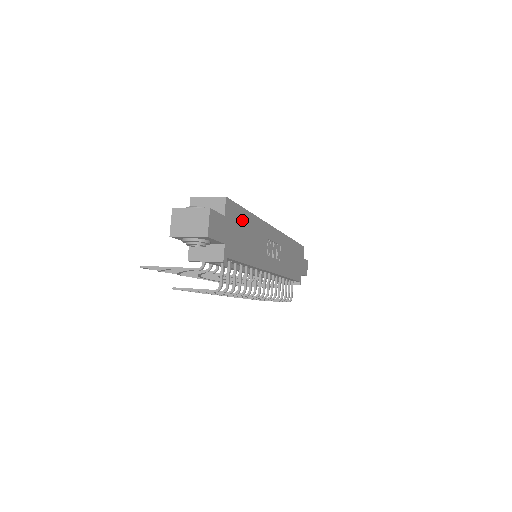
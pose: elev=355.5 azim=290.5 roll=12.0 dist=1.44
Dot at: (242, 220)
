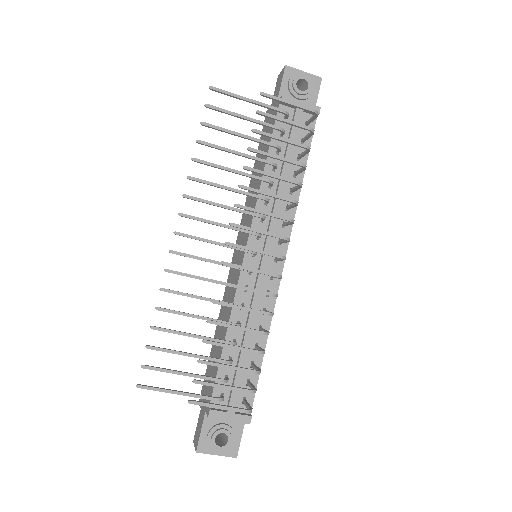
Dot at: occluded
